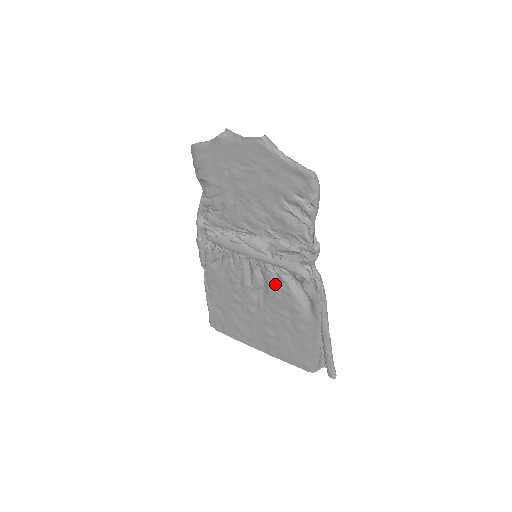
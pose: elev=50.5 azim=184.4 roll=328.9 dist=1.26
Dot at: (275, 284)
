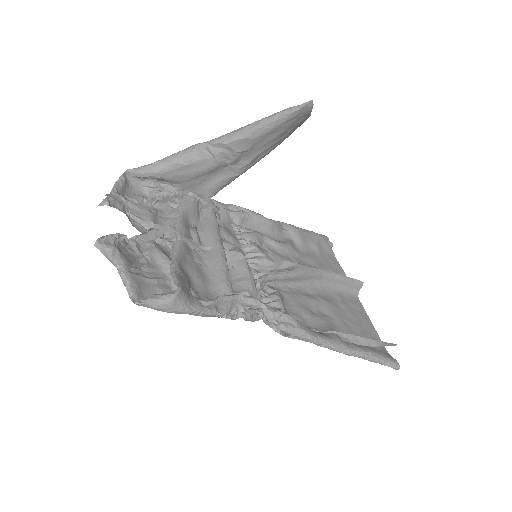
Dot at: occluded
